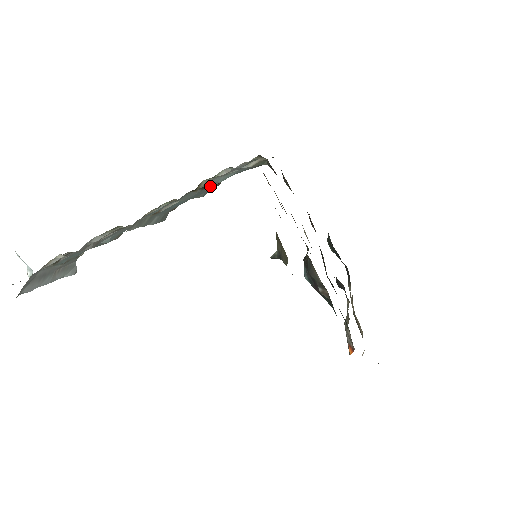
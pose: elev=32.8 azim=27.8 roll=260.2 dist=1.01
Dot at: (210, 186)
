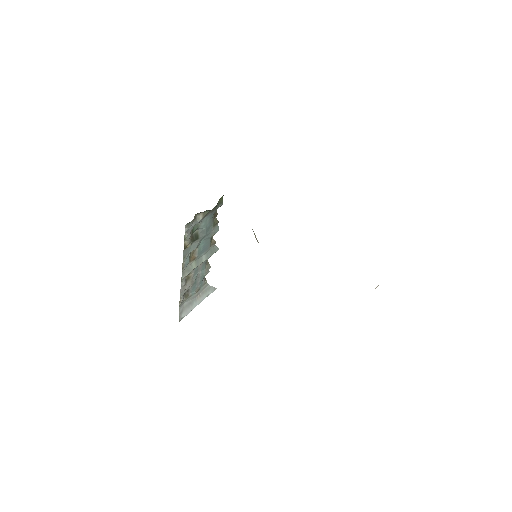
Dot at: (204, 232)
